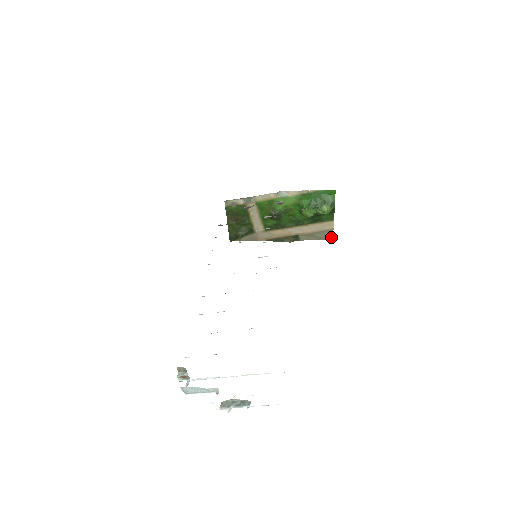
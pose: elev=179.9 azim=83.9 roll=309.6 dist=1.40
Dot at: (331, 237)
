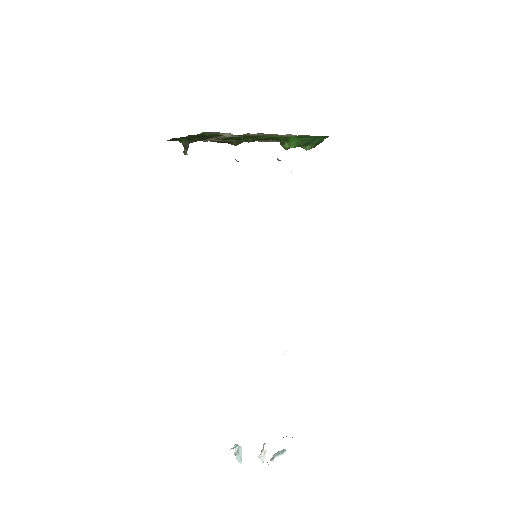
Dot at: occluded
